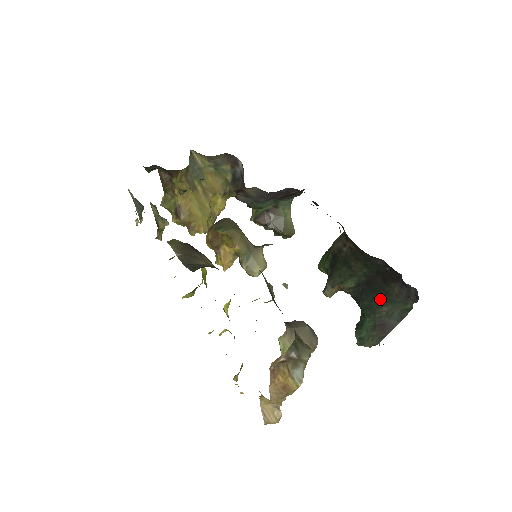
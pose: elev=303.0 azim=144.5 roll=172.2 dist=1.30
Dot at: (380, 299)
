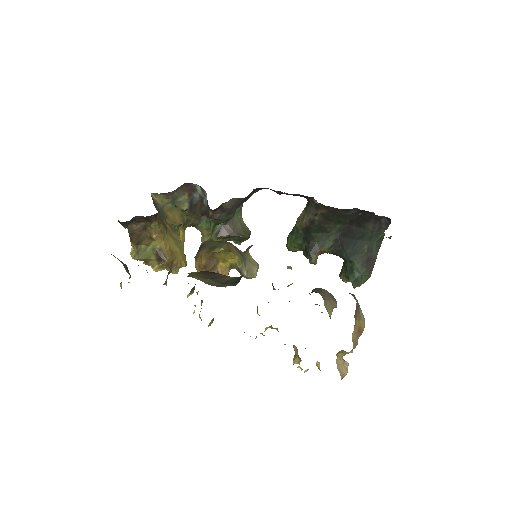
Dot at: (359, 241)
